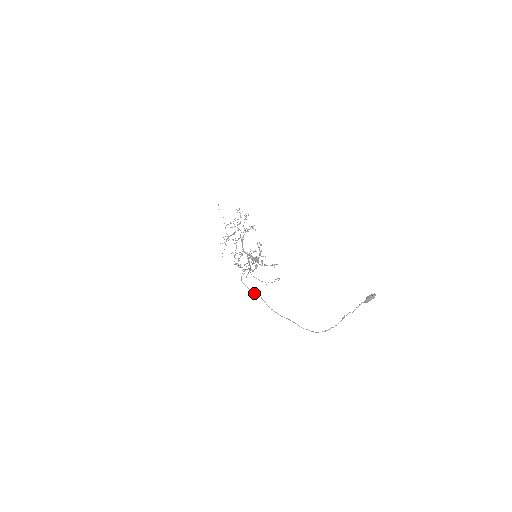
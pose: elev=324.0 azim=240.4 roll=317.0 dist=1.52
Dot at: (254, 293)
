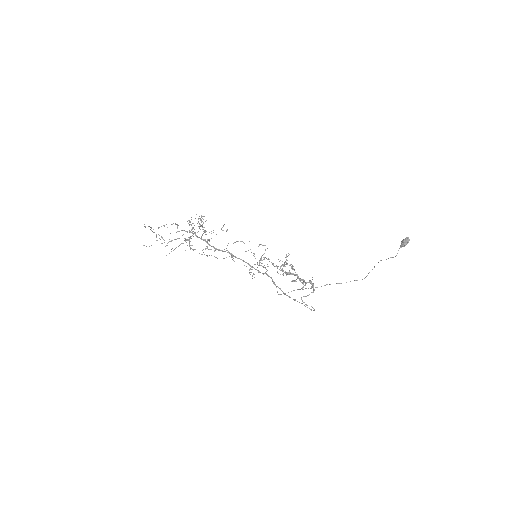
Dot at: occluded
